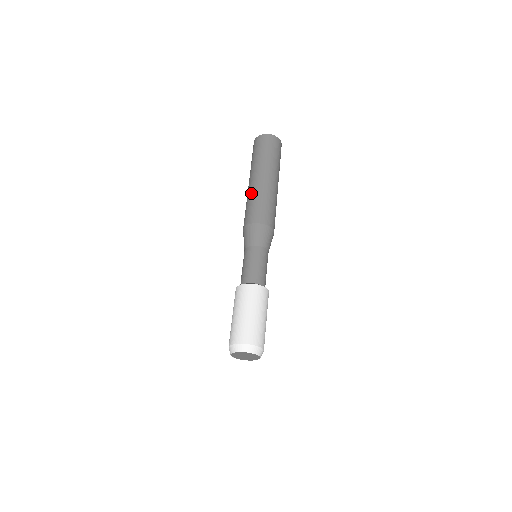
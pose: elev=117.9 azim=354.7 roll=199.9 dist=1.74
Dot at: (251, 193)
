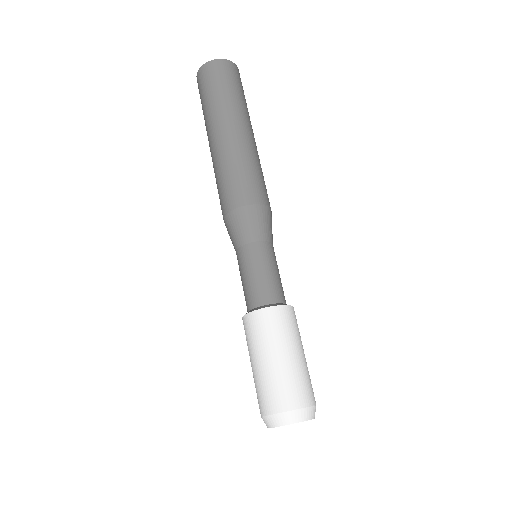
Dot at: (213, 166)
